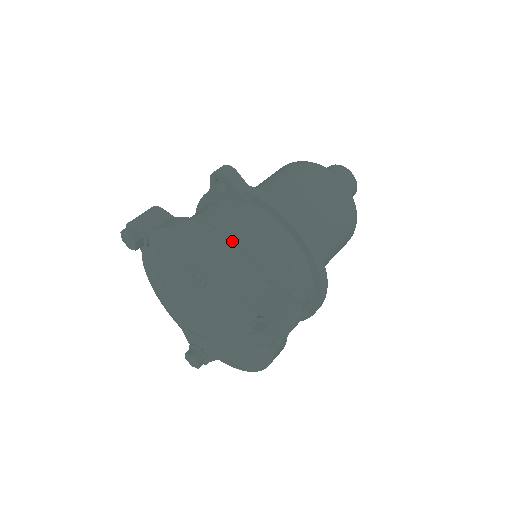
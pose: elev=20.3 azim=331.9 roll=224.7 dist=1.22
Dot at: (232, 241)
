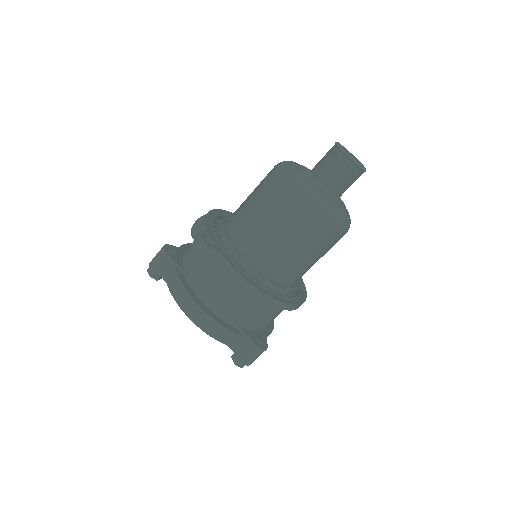
Dot at: (208, 316)
